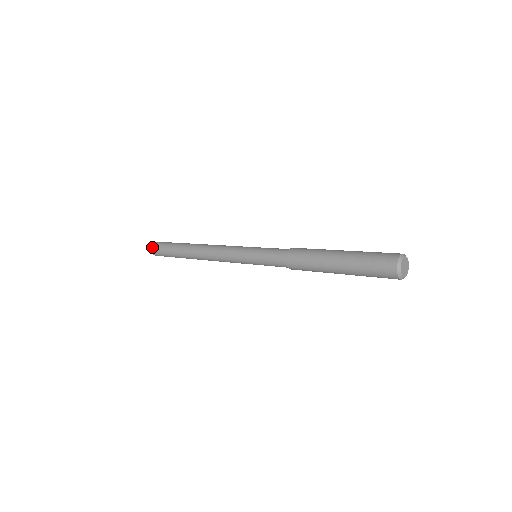
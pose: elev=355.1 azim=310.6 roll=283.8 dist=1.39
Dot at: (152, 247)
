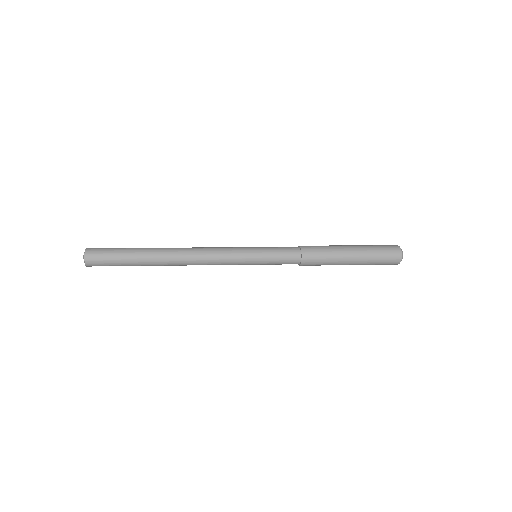
Dot at: (88, 263)
